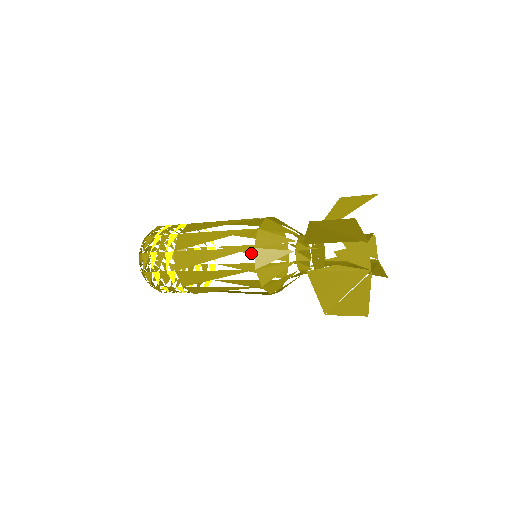
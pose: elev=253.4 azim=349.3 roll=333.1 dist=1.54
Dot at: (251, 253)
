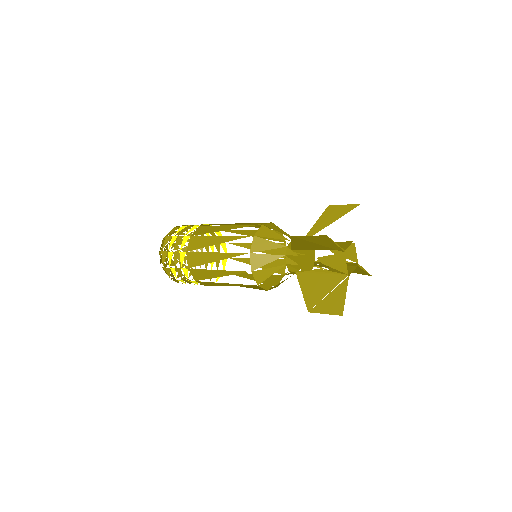
Dot at: occluded
